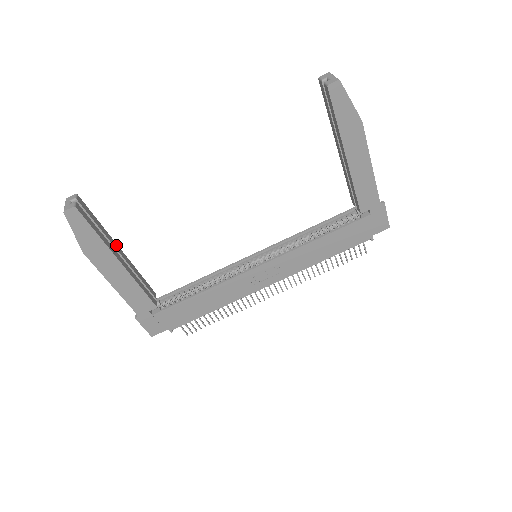
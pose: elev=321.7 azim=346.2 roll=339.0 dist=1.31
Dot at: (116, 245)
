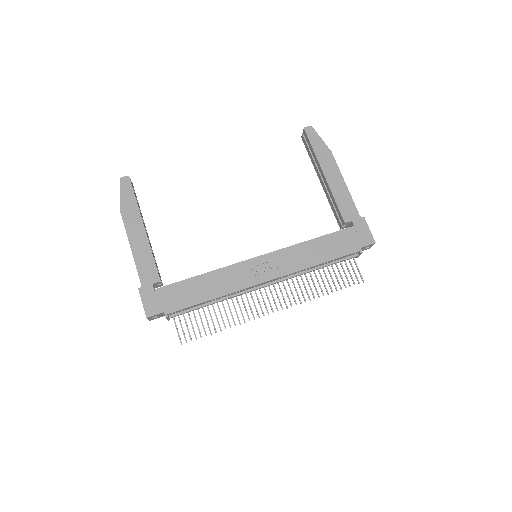
Dot at: (145, 227)
